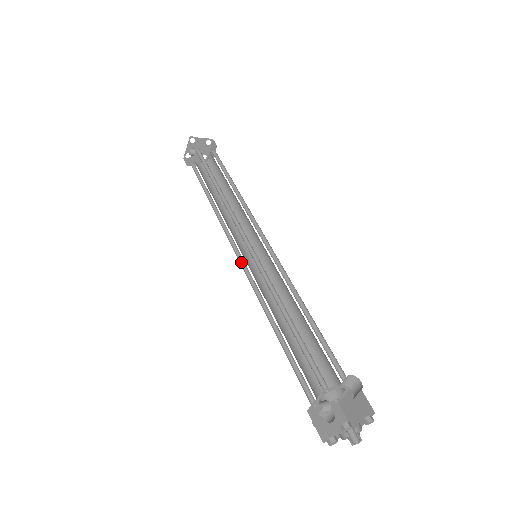
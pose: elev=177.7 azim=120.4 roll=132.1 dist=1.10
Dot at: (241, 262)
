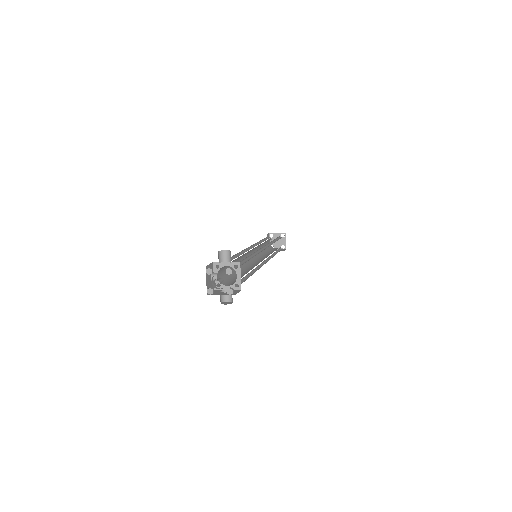
Dot at: occluded
